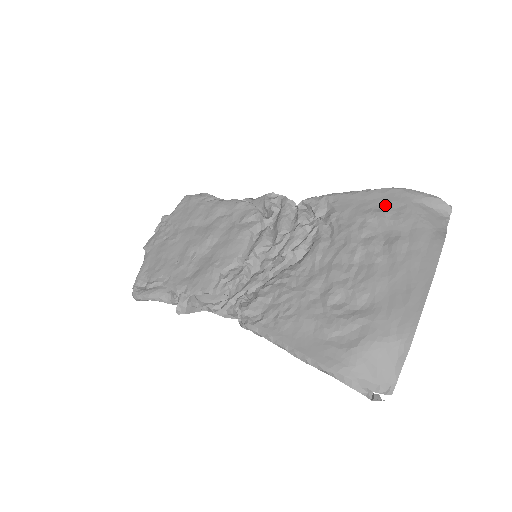
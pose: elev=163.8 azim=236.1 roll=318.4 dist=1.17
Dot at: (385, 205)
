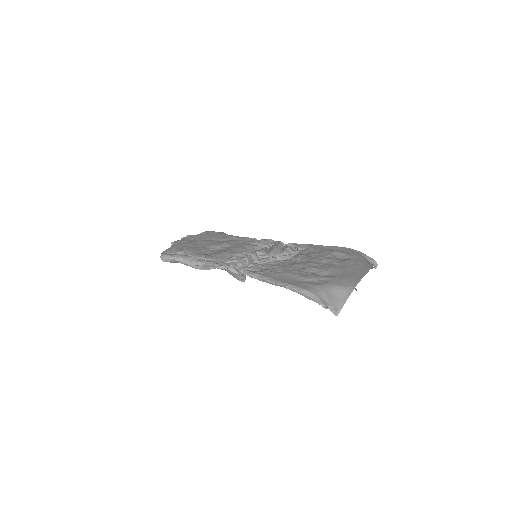
Dot at: occluded
